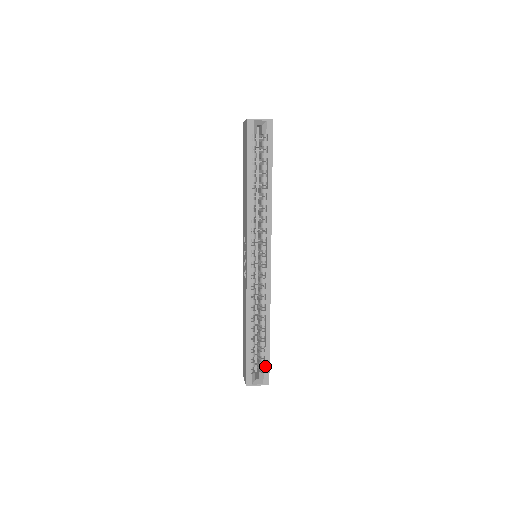
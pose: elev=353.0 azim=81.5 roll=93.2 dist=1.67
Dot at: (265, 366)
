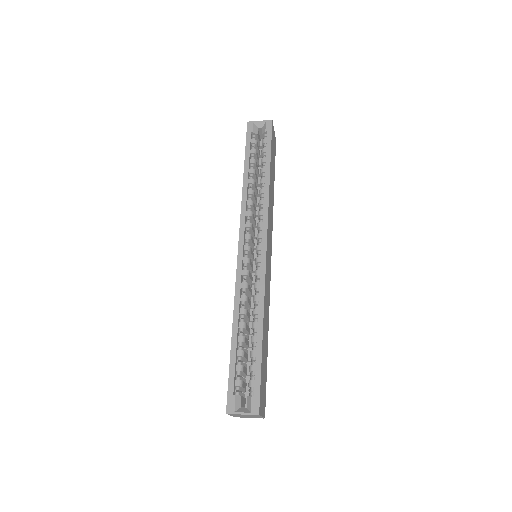
Dot at: (254, 384)
